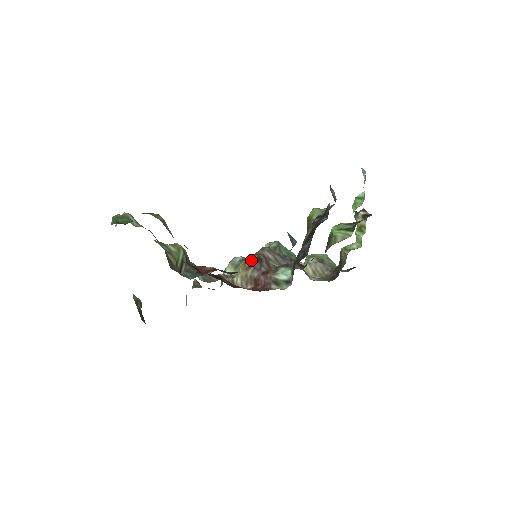
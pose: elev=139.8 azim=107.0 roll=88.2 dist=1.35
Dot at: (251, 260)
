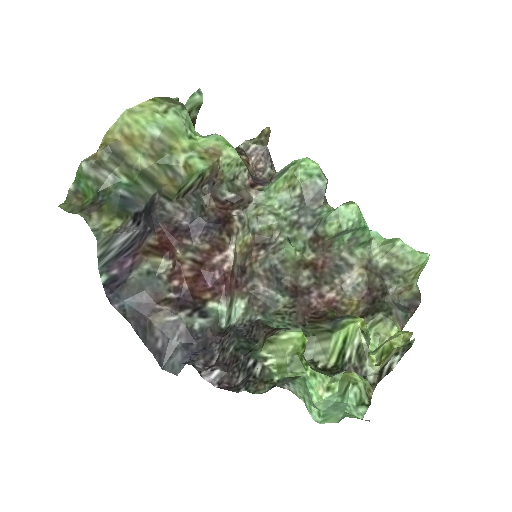
Dot at: (248, 254)
